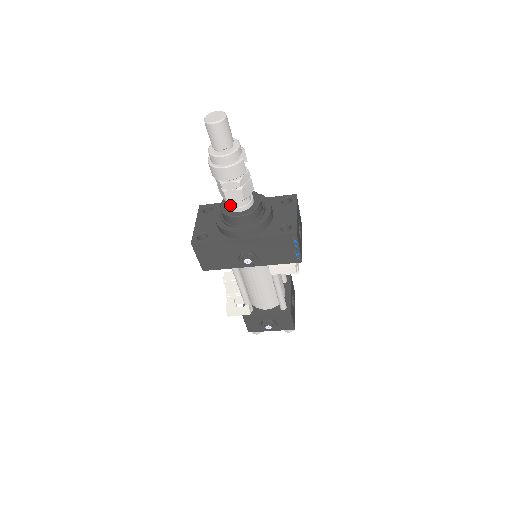
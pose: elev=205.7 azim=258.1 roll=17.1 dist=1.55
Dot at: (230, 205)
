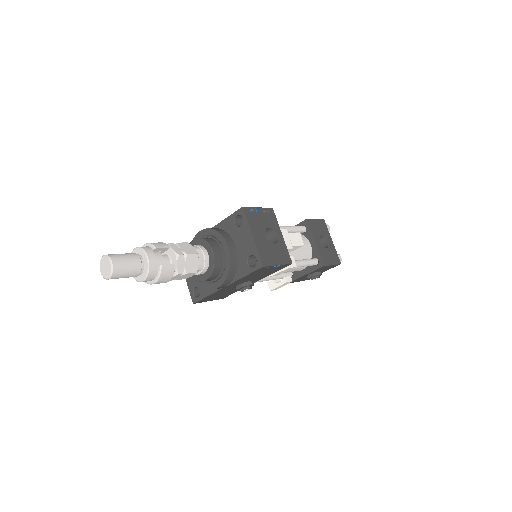
Dot at: occluded
